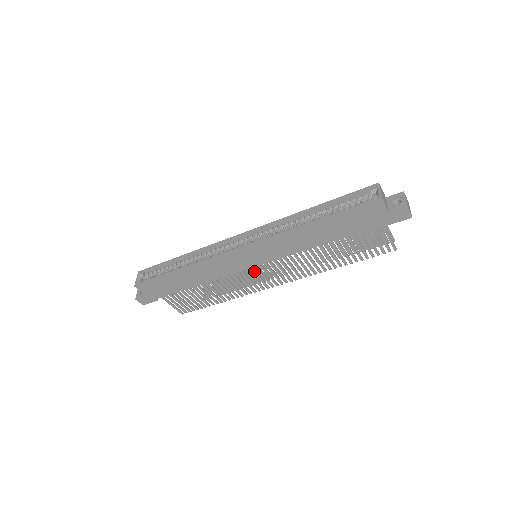
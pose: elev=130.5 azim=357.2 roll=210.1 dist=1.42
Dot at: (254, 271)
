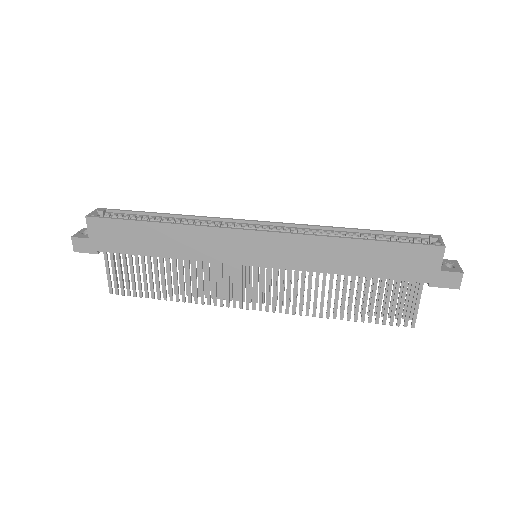
Dot at: (242, 274)
